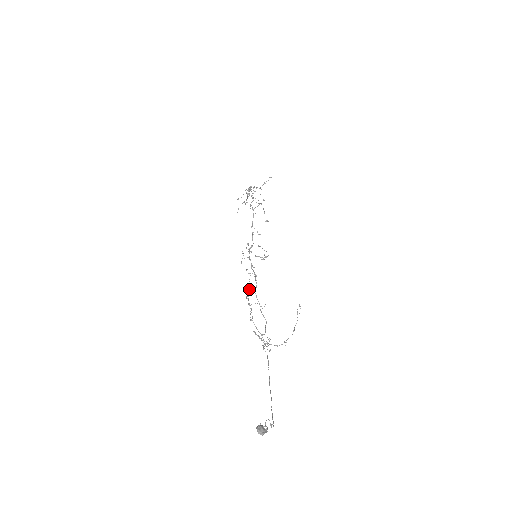
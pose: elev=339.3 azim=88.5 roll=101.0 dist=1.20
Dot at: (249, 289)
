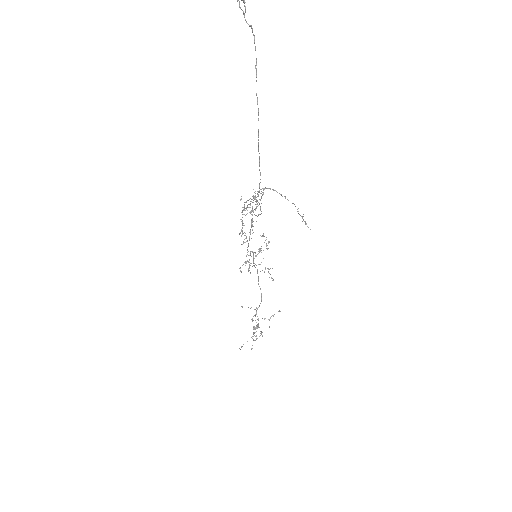
Dot at: occluded
